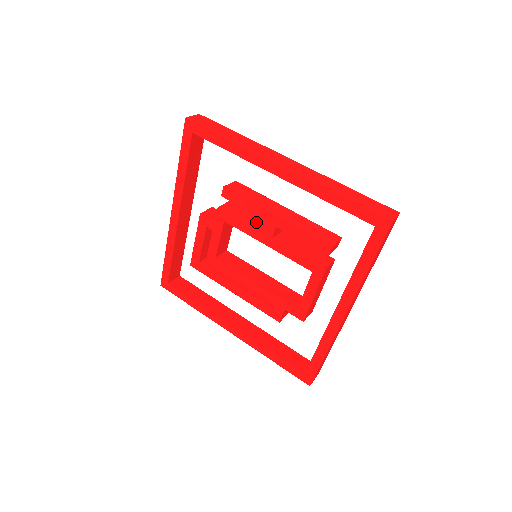
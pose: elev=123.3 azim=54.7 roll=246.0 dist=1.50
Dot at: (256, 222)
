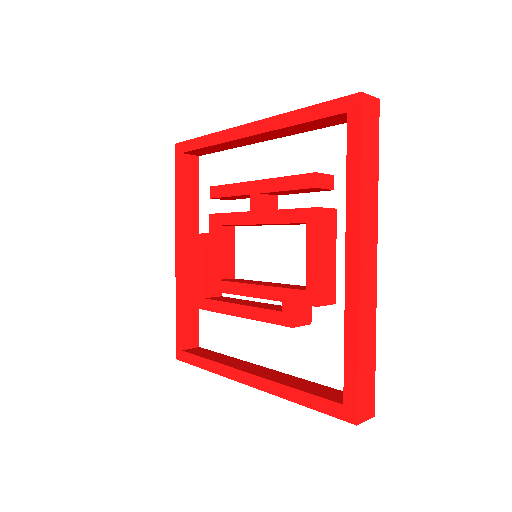
Dot at: occluded
